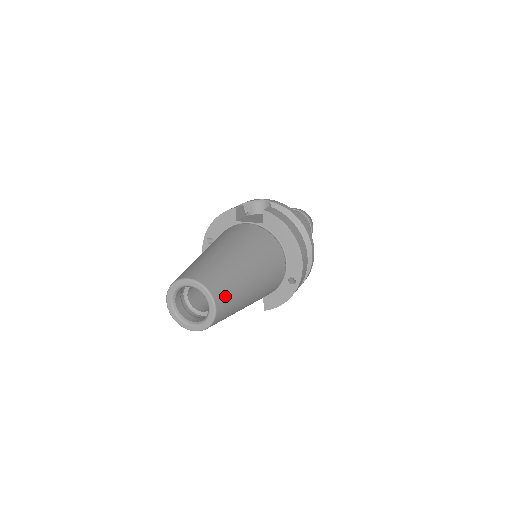
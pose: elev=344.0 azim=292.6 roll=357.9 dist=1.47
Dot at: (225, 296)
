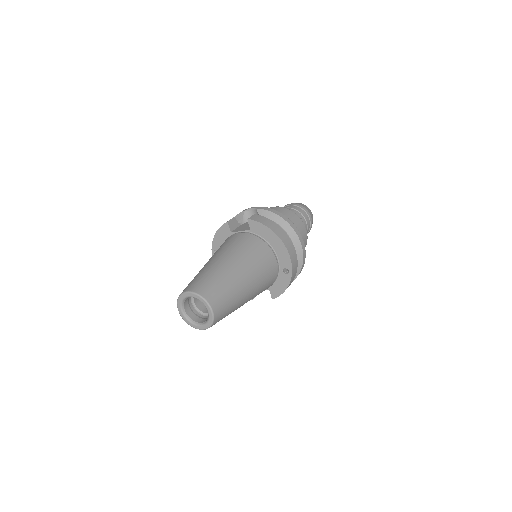
Dot at: (219, 299)
